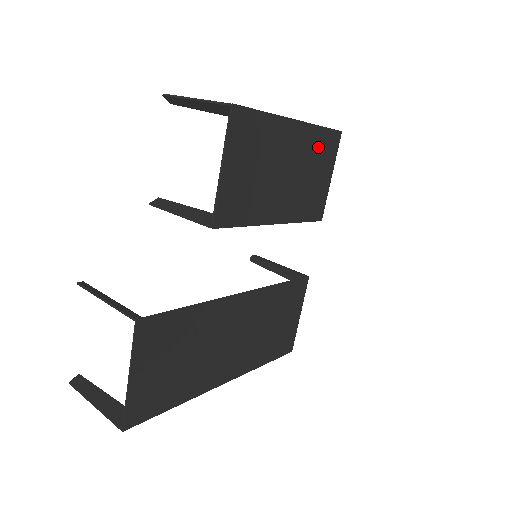
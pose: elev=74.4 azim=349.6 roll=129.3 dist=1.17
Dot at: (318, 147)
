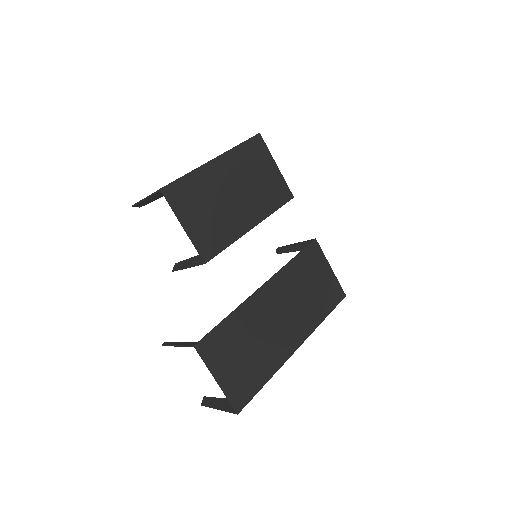
Dot at: (247, 158)
